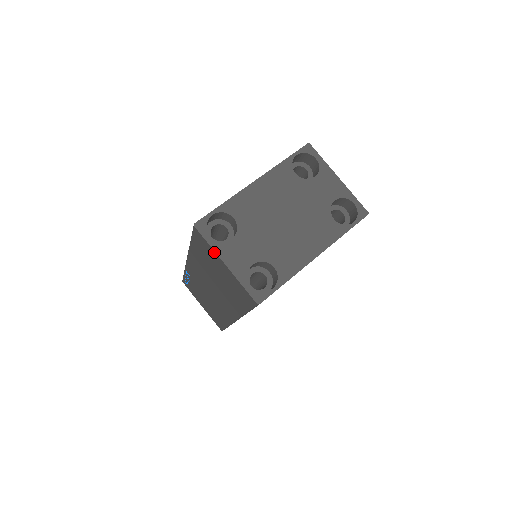
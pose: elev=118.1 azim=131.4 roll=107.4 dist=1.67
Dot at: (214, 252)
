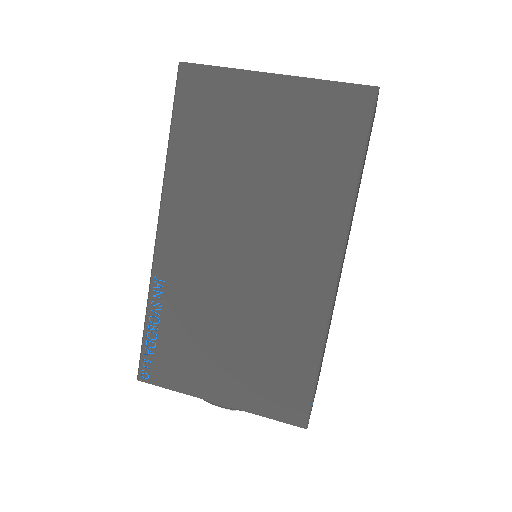
Dot at: occluded
